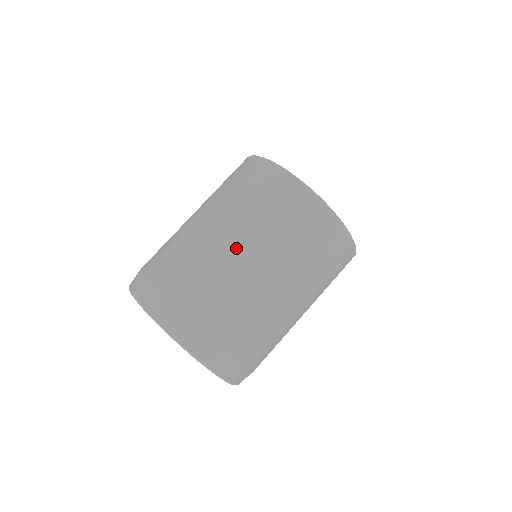
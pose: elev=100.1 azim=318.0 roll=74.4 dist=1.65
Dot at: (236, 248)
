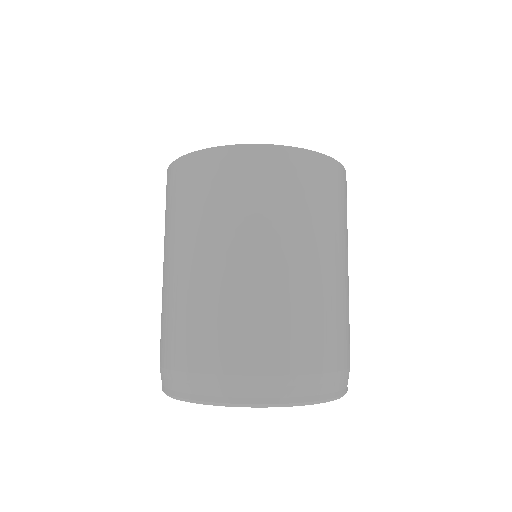
Dot at: (274, 264)
